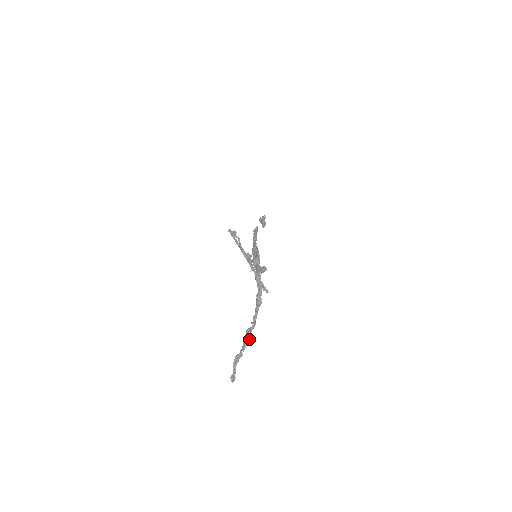
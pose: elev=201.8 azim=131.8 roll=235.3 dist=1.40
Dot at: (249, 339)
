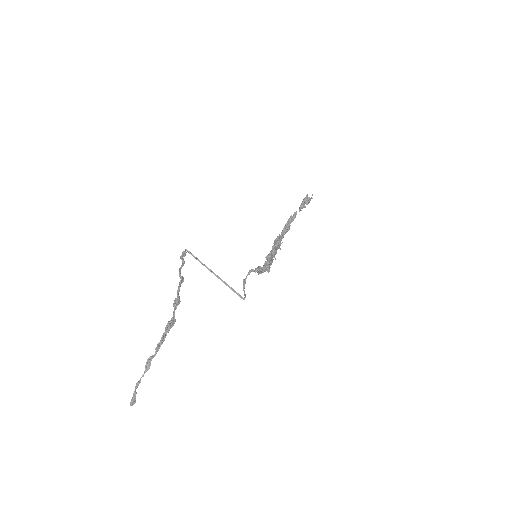
Dot at: occluded
